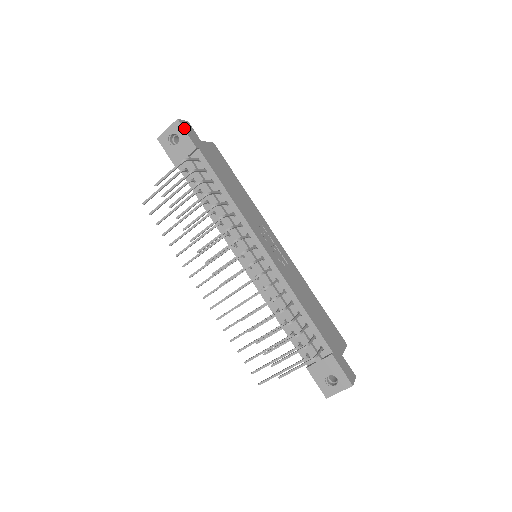
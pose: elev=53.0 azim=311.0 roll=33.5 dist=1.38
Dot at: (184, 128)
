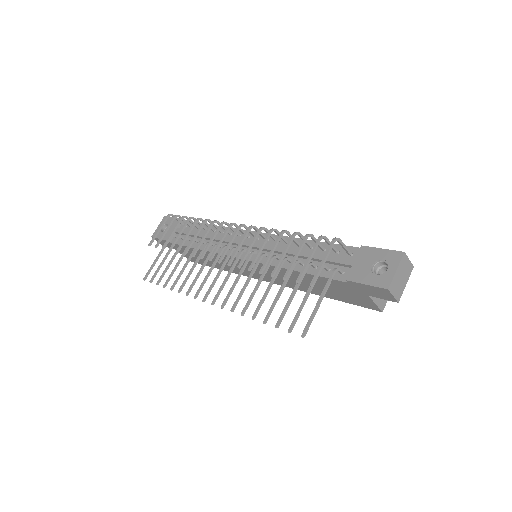
Dot at: (170, 217)
